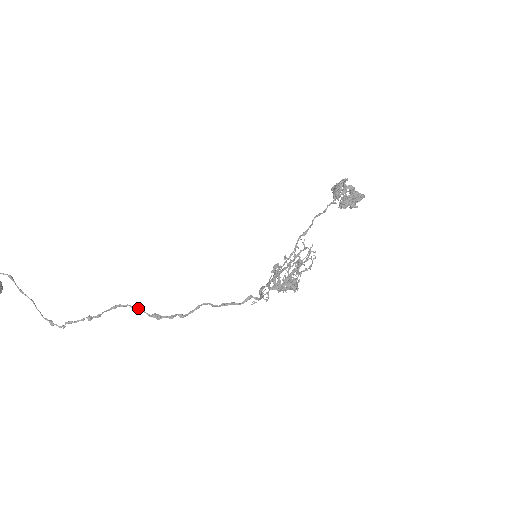
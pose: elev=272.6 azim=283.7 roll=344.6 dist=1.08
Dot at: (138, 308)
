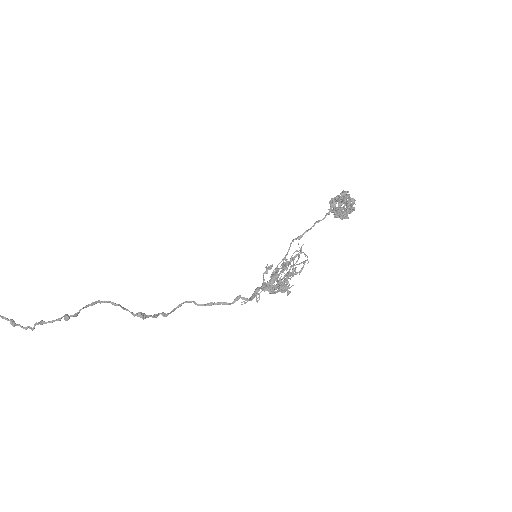
Dot at: occluded
